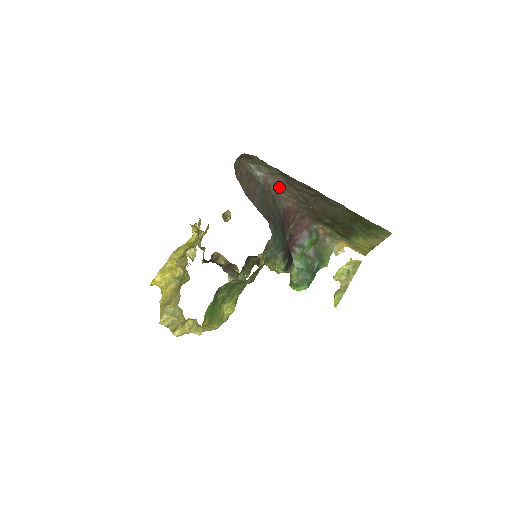
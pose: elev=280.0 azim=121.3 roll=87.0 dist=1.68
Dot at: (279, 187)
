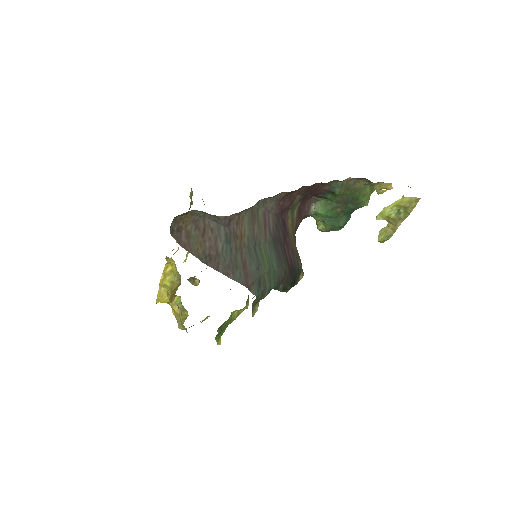
Dot at: occluded
